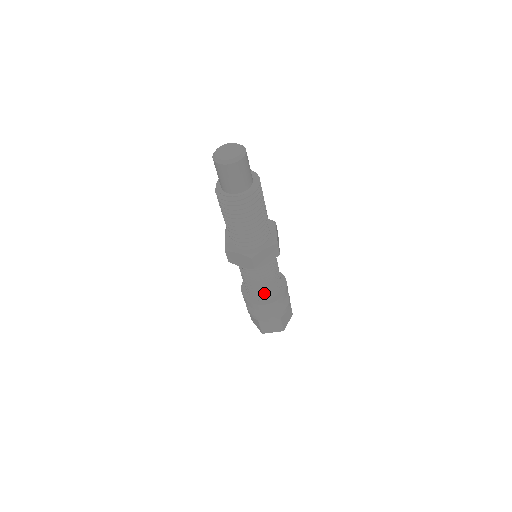
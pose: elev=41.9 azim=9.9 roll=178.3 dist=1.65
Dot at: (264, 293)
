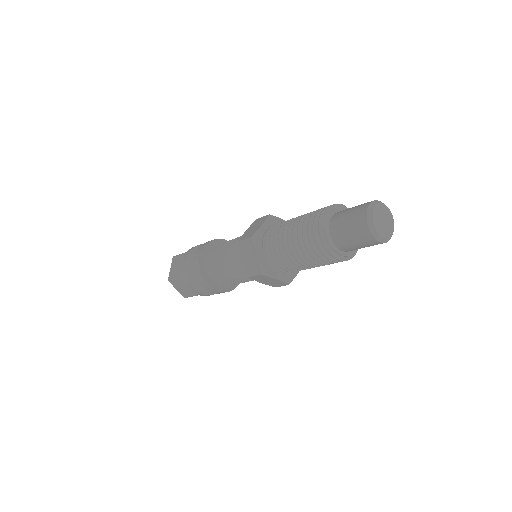
Dot at: occluded
